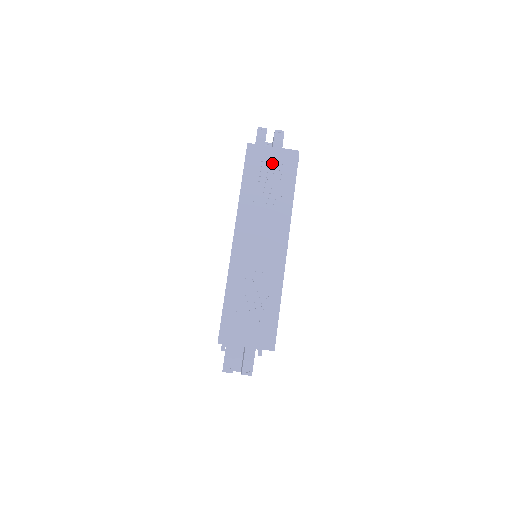
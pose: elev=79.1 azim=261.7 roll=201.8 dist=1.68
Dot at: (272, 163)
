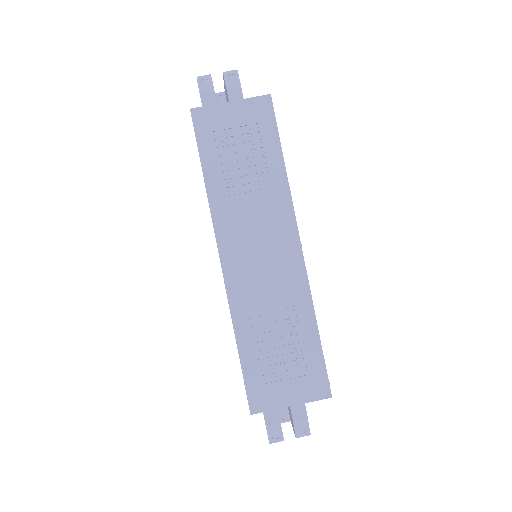
Dot at: (237, 127)
